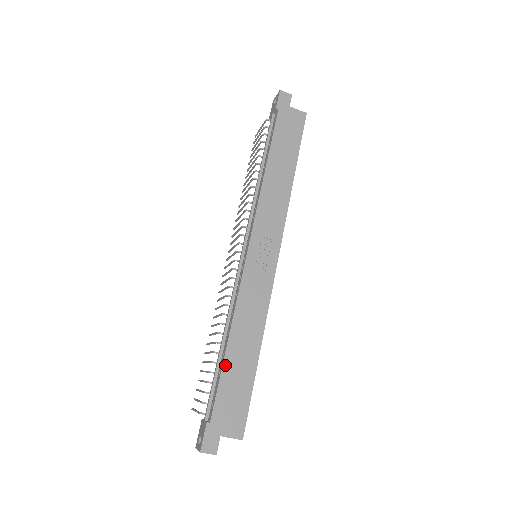
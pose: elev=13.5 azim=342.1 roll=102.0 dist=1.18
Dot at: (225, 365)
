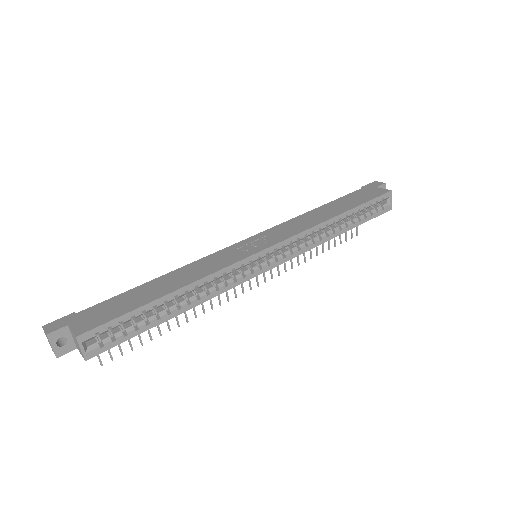
Dot at: (137, 288)
